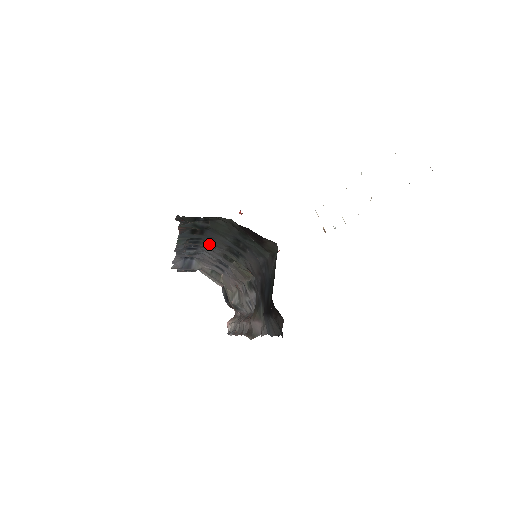
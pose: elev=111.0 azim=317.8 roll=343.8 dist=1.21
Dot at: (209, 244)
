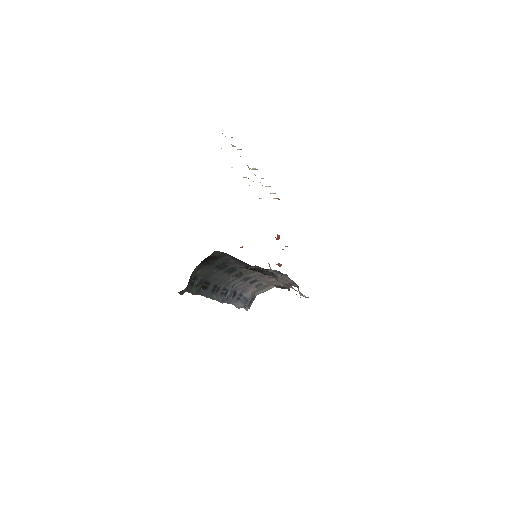
Dot at: (223, 282)
